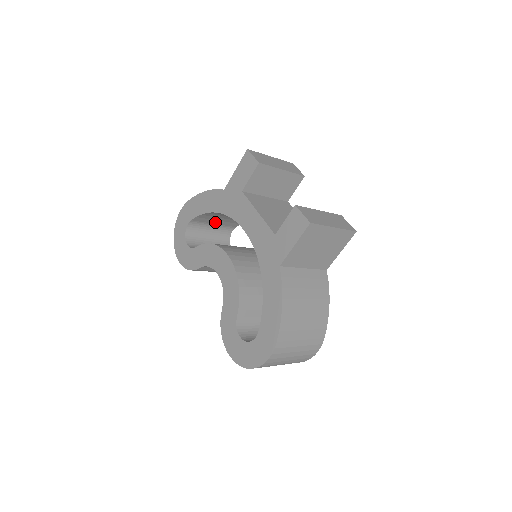
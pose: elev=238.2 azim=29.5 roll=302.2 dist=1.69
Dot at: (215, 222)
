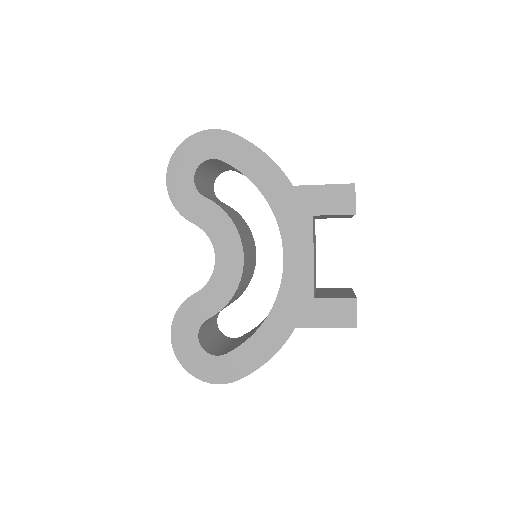
Dot at: (233, 168)
